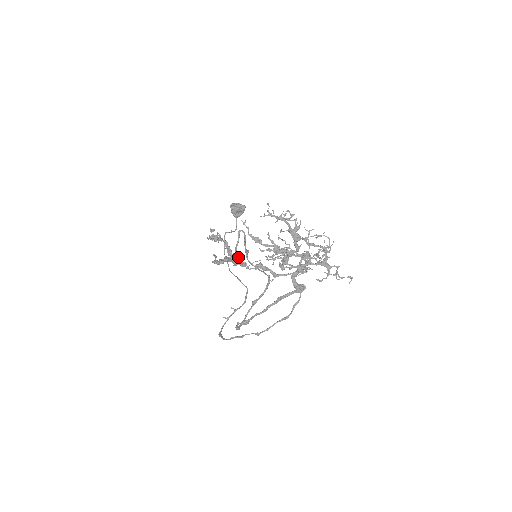
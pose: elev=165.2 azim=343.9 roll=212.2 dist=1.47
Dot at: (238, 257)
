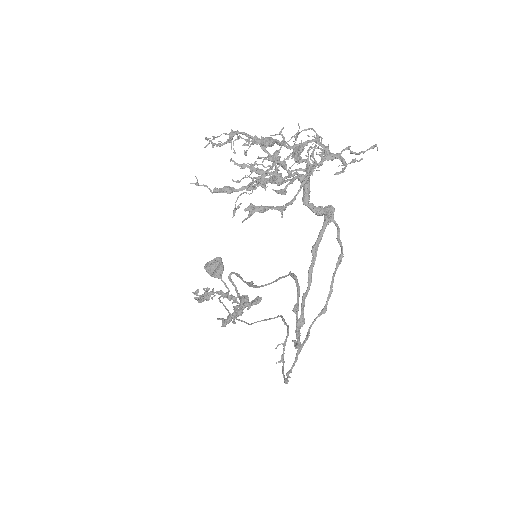
Dot at: (247, 300)
